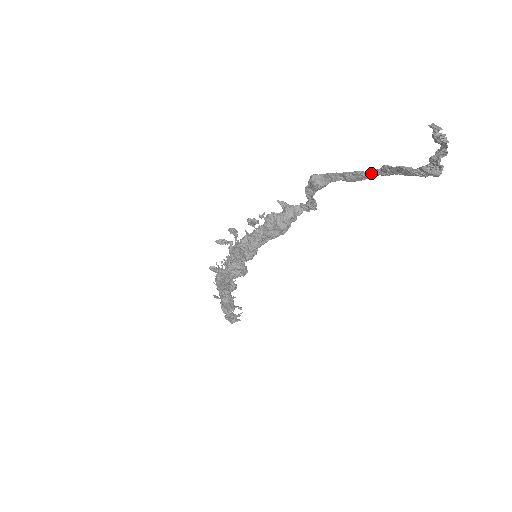
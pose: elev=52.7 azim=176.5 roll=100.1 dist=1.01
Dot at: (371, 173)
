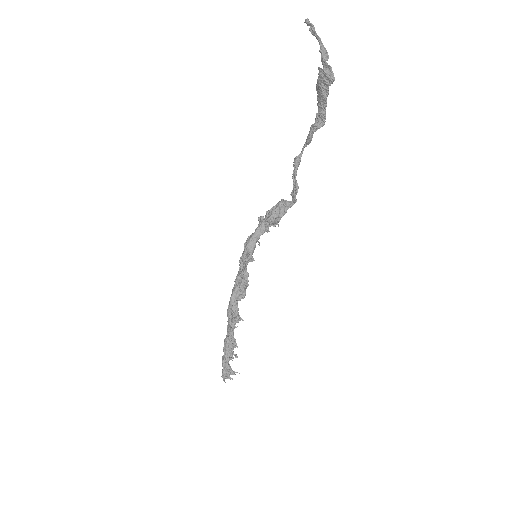
Dot at: (315, 121)
